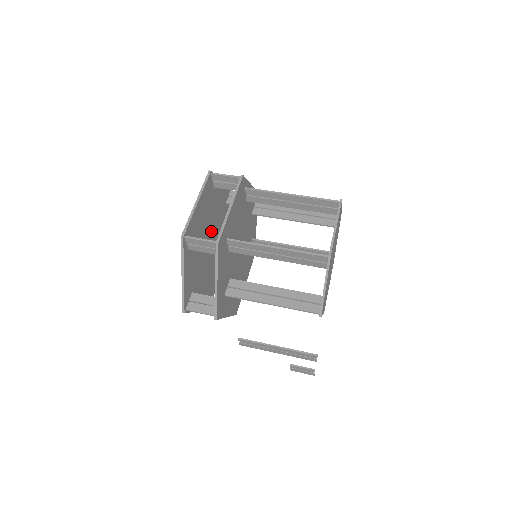
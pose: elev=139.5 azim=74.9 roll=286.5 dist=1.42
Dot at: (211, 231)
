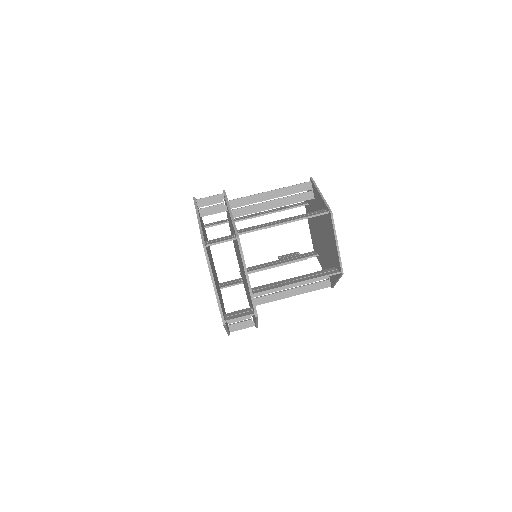
Dot at: occluded
